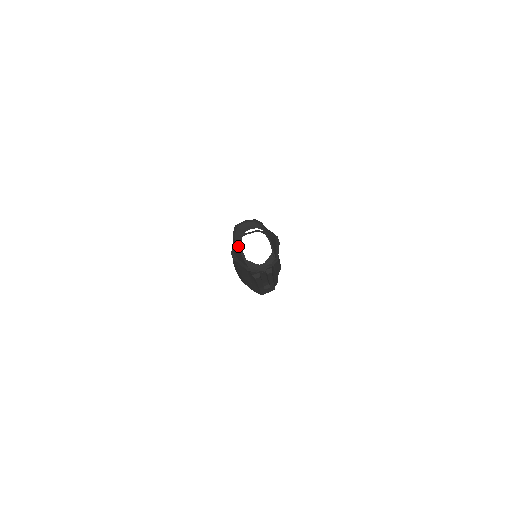
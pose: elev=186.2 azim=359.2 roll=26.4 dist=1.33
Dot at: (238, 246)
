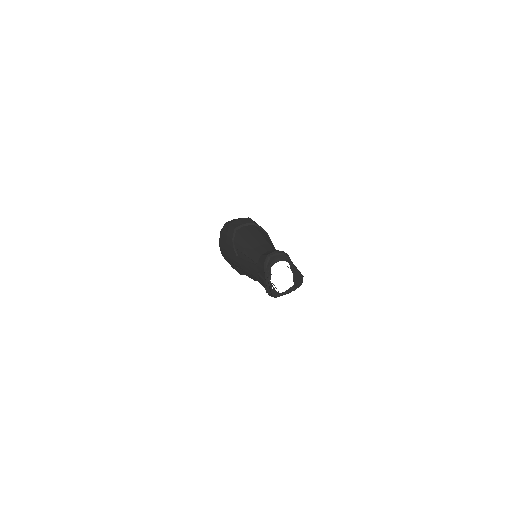
Dot at: (268, 276)
